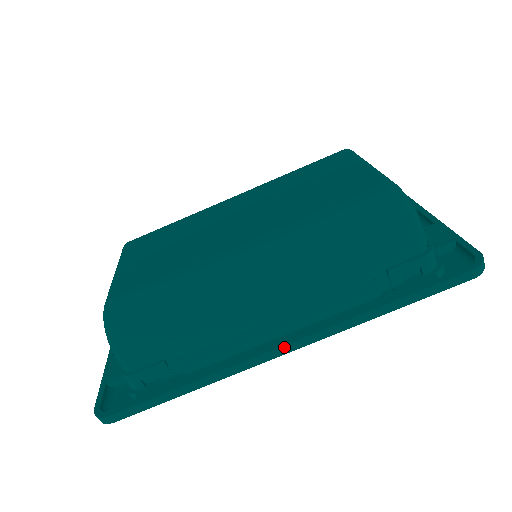
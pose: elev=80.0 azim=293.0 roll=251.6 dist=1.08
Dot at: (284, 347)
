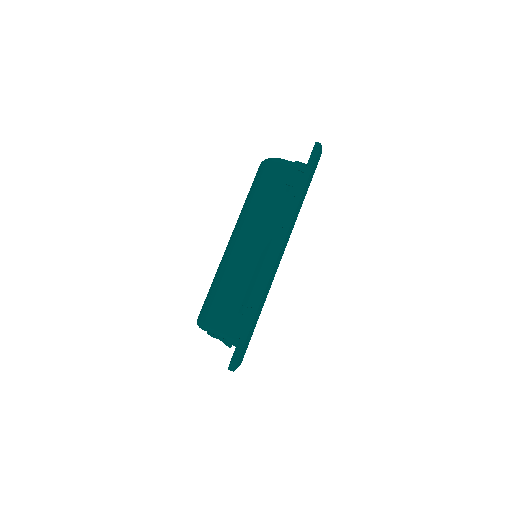
Dot at: (275, 250)
